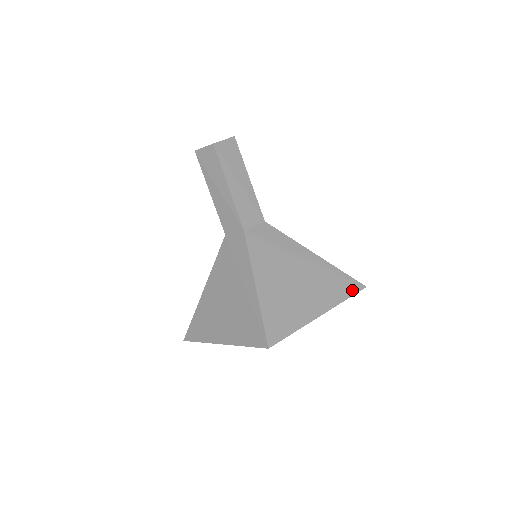
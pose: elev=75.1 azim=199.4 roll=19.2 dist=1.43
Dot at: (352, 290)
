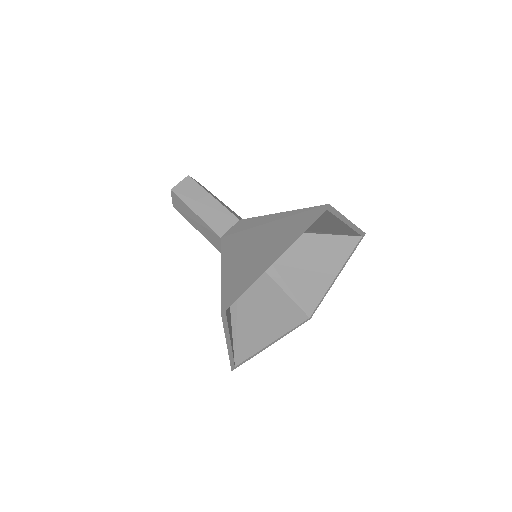
Dot at: occluded
